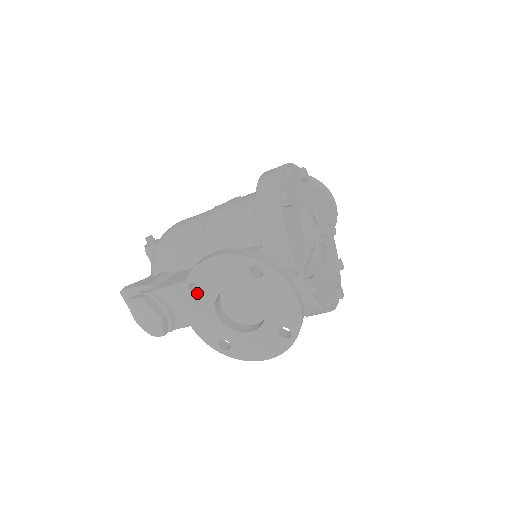
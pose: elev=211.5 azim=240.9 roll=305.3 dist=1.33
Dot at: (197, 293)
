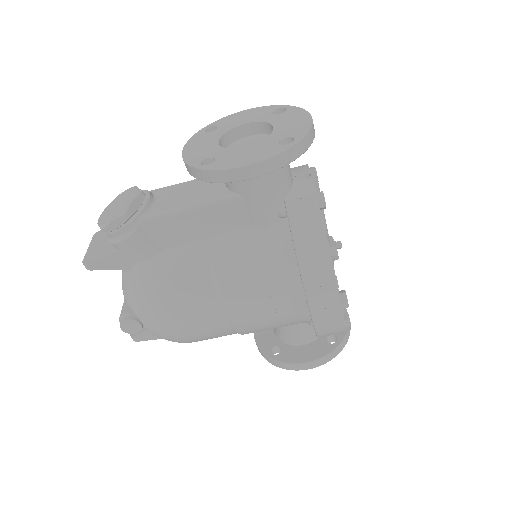
Dot at: (210, 134)
